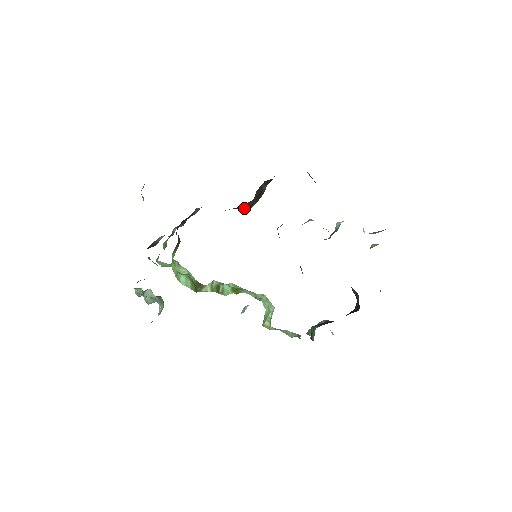
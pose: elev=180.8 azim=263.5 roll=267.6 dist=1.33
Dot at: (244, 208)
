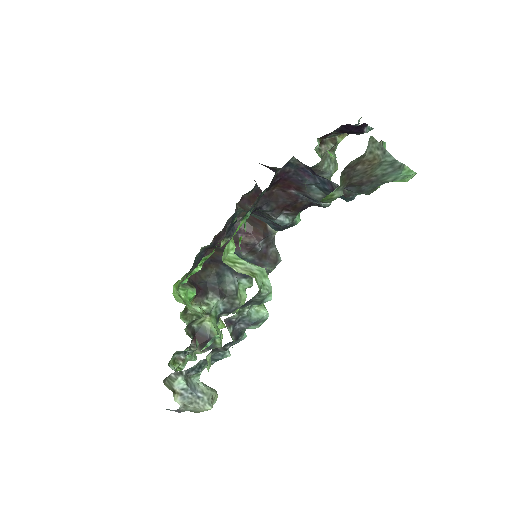
Dot at: (249, 240)
